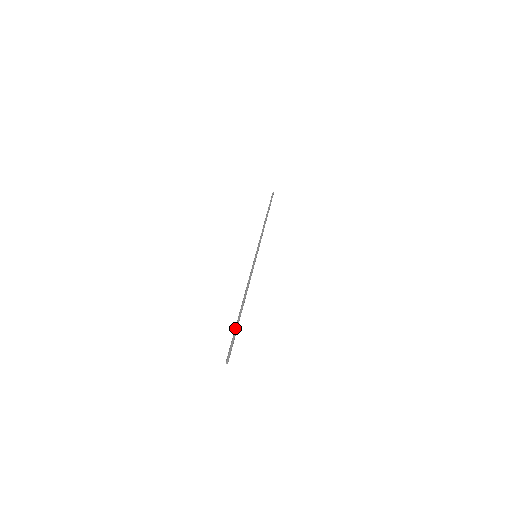
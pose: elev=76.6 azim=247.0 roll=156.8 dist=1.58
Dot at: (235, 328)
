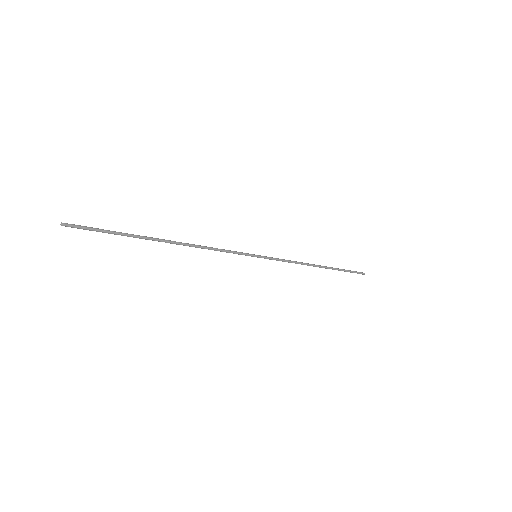
Dot at: occluded
